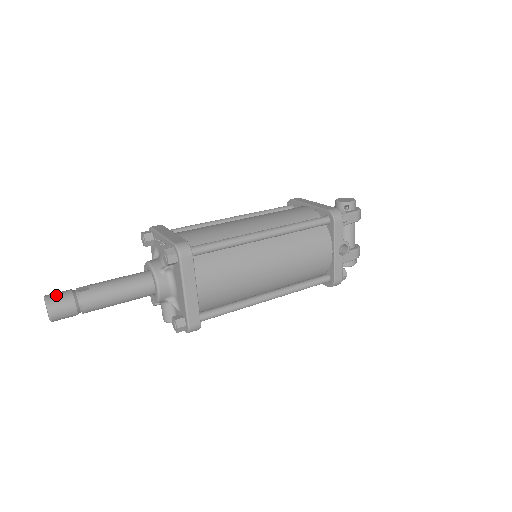
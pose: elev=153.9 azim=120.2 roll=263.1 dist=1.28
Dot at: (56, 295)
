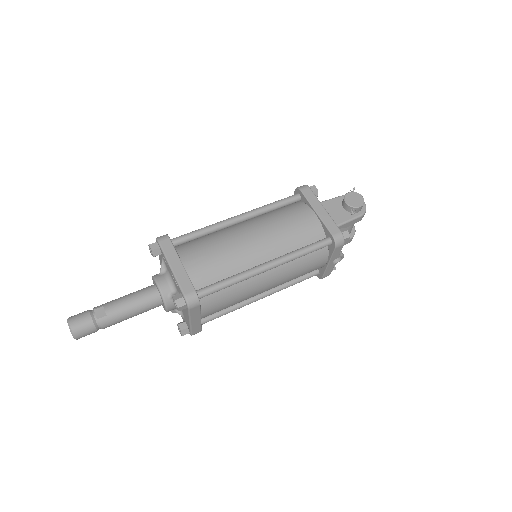
Dot at: (78, 323)
